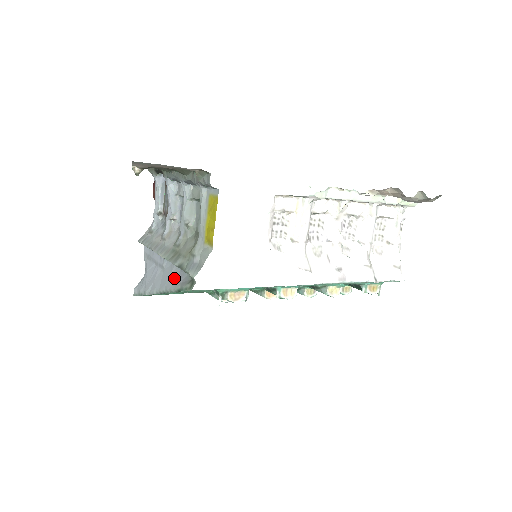
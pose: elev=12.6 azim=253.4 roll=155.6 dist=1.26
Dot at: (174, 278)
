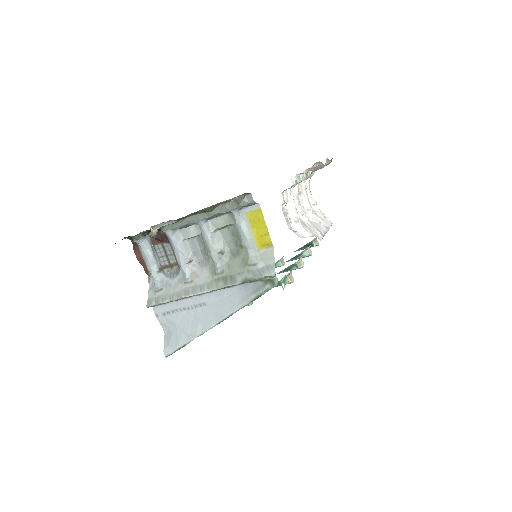
Dot at: (235, 298)
